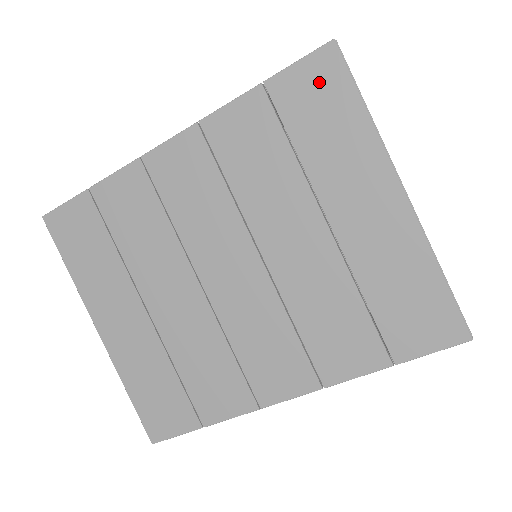
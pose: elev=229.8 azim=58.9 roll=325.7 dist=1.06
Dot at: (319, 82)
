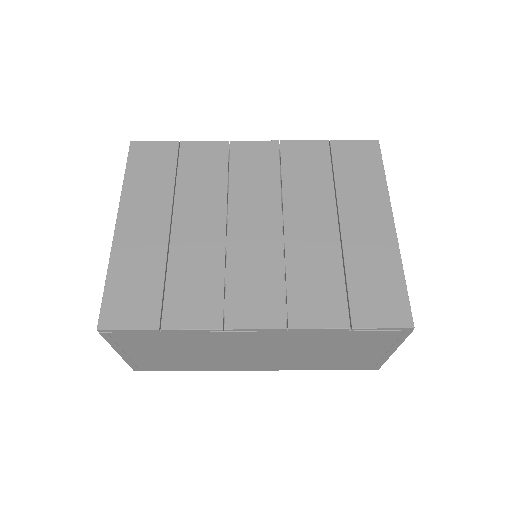
Dot at: (363, 153)
